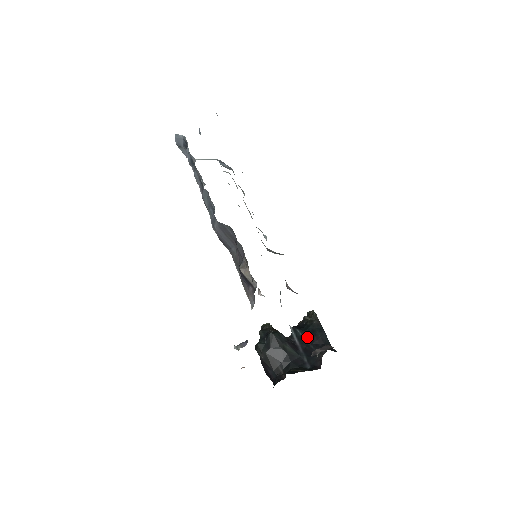
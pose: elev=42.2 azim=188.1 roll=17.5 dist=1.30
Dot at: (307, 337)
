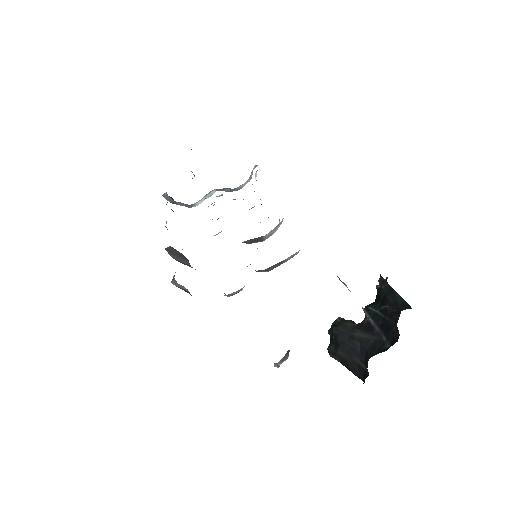
Dot at: (380, 310)
